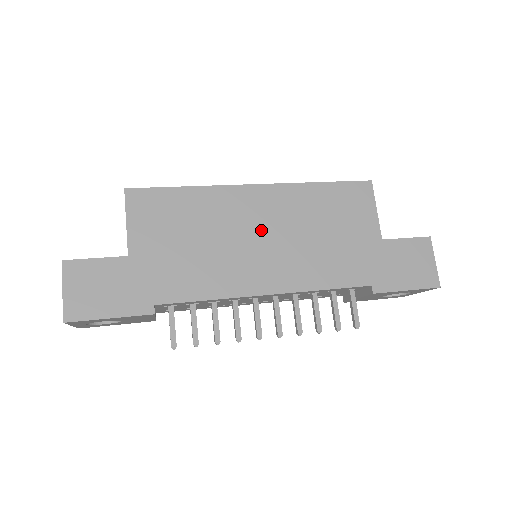
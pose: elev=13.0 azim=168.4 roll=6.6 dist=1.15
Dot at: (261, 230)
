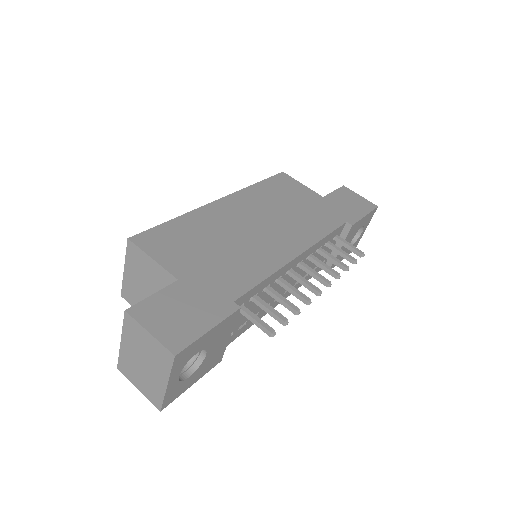
Dot at: (252, 222)
